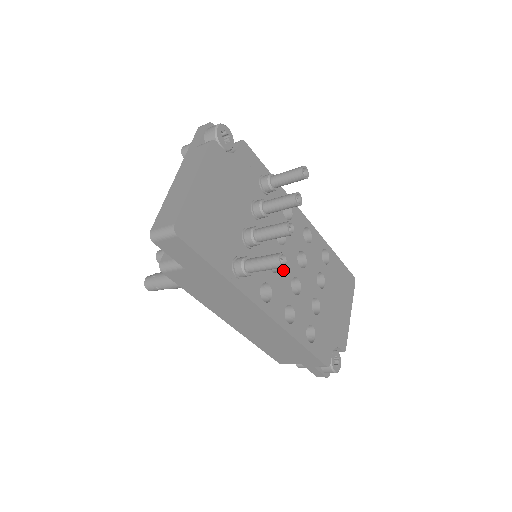
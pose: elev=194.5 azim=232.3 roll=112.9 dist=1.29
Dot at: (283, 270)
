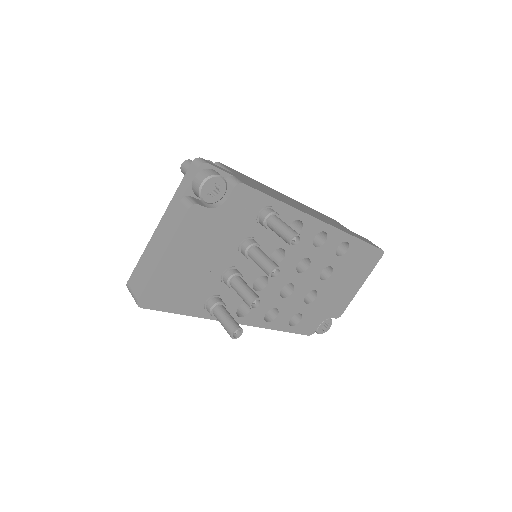
Dot at: (272, 284)
